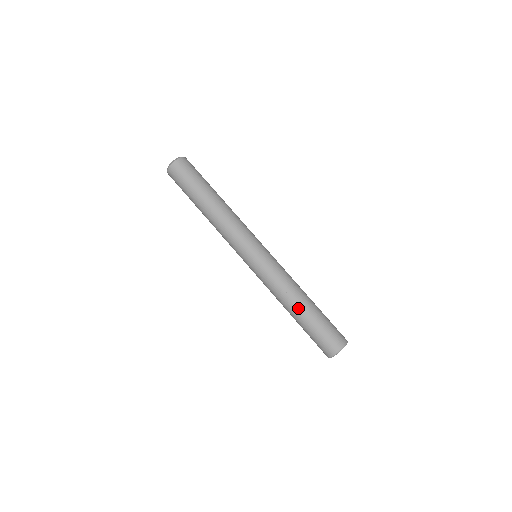
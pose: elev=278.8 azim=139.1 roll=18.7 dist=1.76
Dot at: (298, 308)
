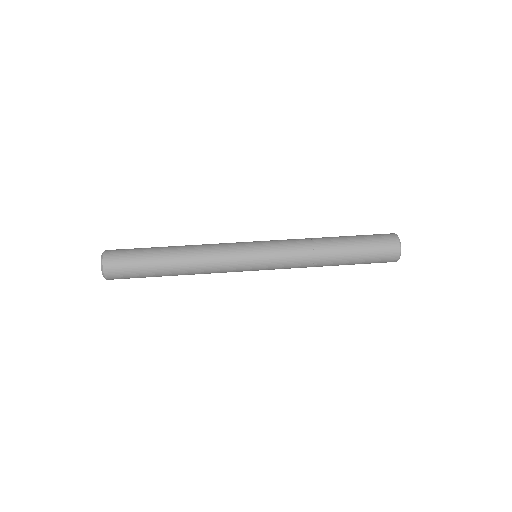
Dot at: (333, 238)
